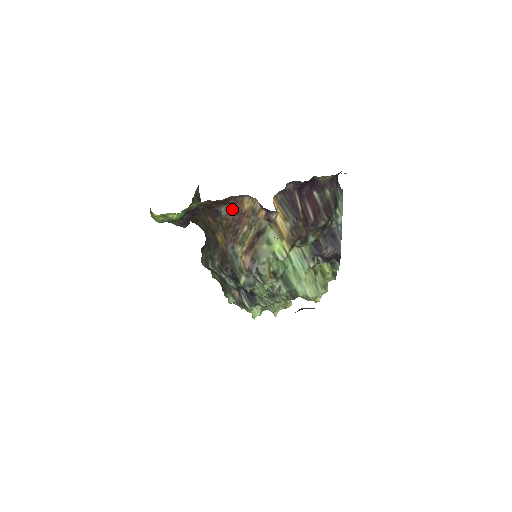
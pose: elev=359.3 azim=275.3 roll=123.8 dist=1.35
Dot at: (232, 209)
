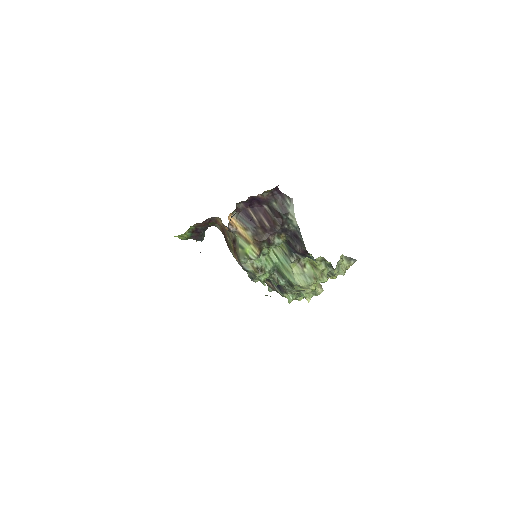
Dot at: occluded
